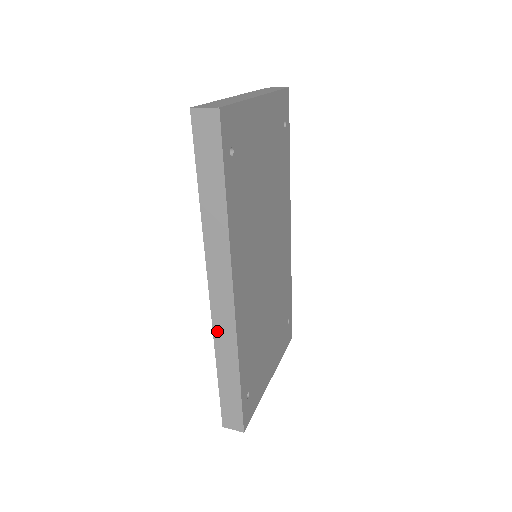
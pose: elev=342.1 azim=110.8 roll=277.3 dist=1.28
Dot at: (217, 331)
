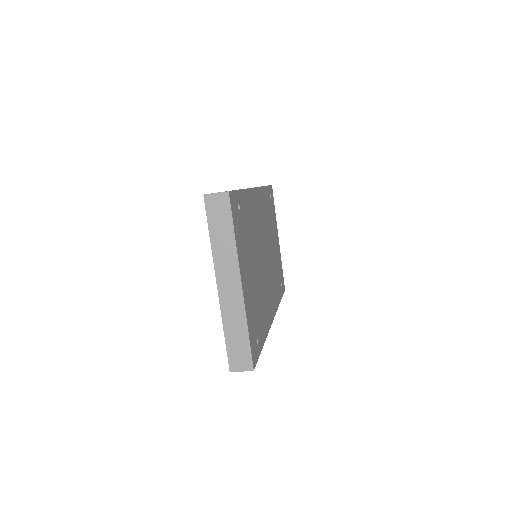
Dot at: occluded
